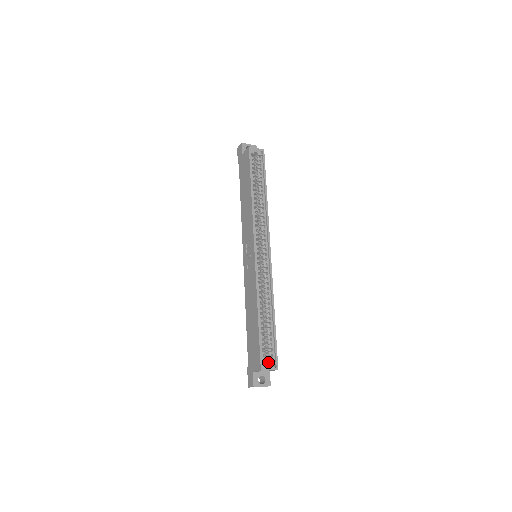
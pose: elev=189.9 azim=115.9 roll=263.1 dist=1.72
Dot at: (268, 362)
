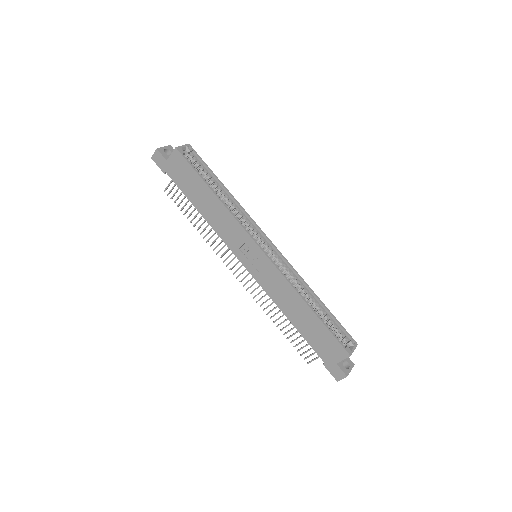
Dot at: occluded
